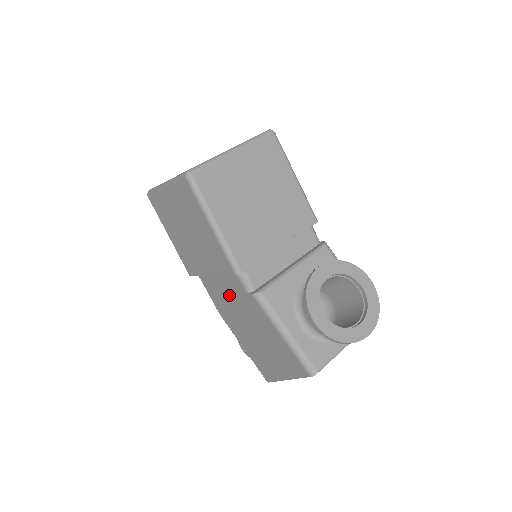
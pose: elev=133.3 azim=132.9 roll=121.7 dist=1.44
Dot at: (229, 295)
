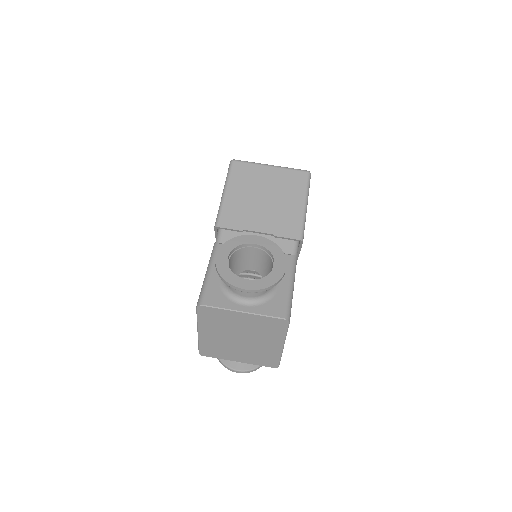
Dot at: occluded
